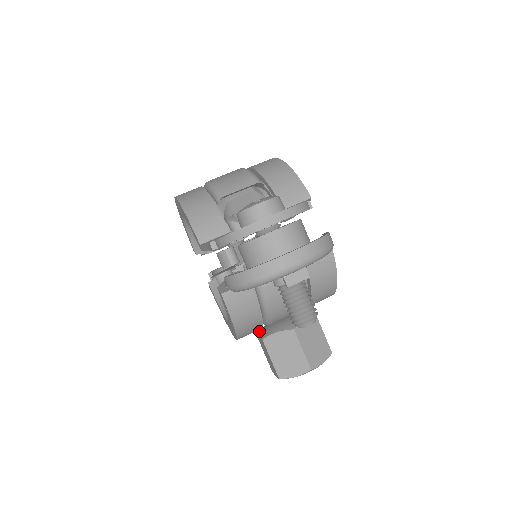
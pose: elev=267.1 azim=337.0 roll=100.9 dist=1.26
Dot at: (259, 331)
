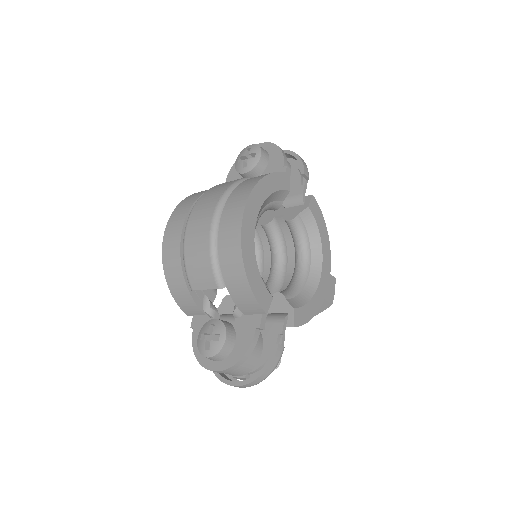
Dot at: occluded
